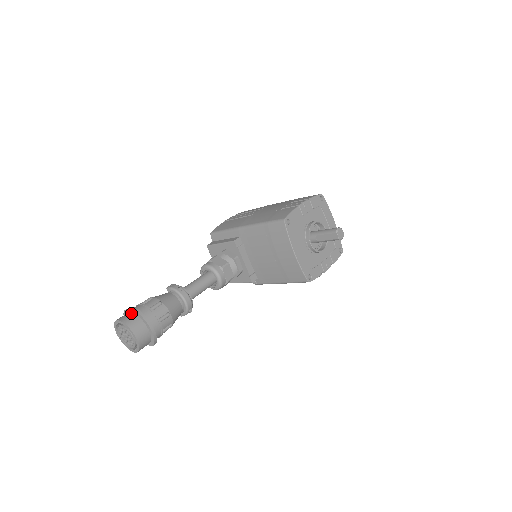
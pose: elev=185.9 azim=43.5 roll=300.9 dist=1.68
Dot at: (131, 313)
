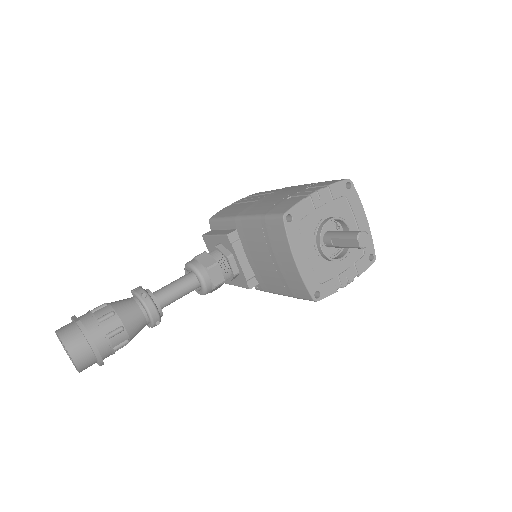
Dot at: (73, 324)
